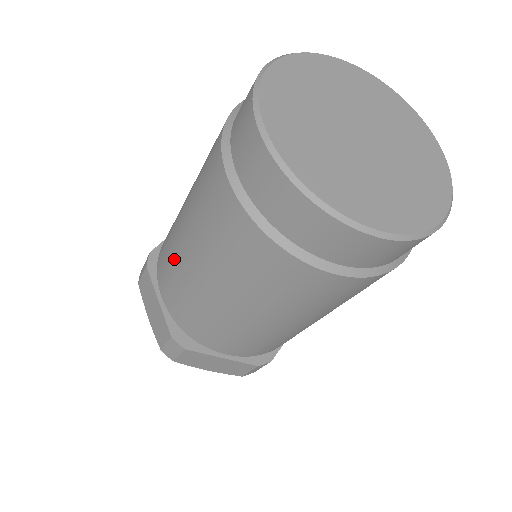
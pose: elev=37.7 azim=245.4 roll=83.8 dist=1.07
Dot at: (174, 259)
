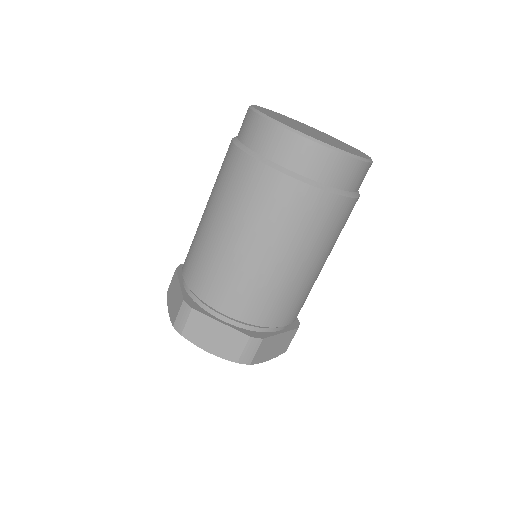
Dot at: (196, 234)
